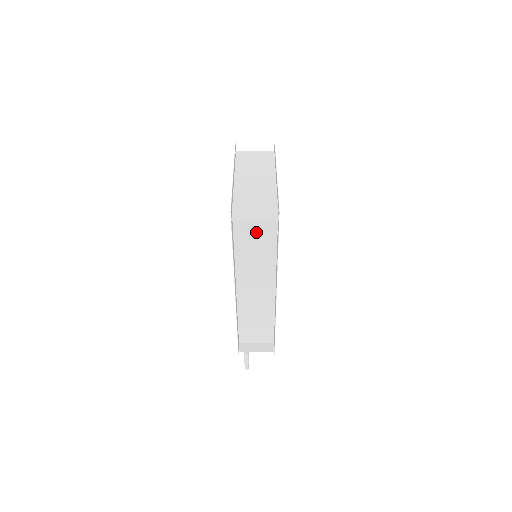
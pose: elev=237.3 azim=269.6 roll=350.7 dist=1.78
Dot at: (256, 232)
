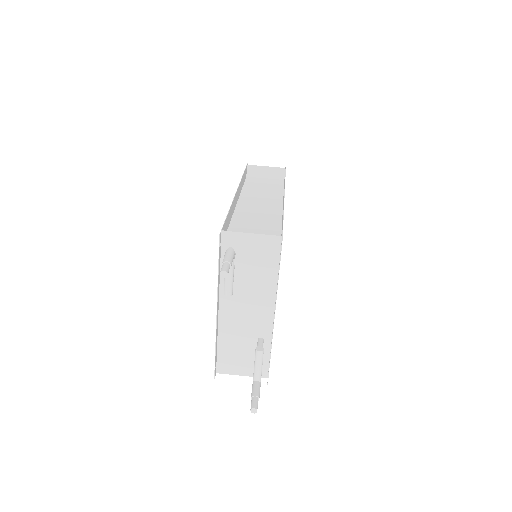
Dot at: (265, 185)
